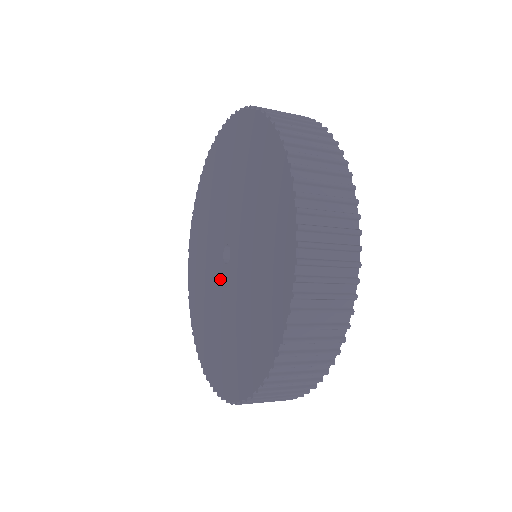
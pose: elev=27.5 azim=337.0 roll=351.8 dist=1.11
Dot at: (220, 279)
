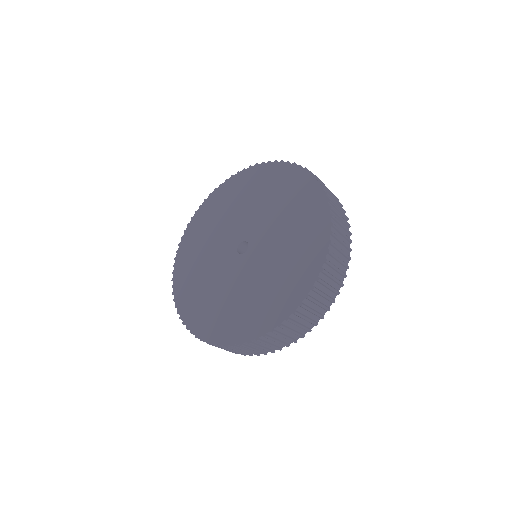
Dot at: (229, 262)
